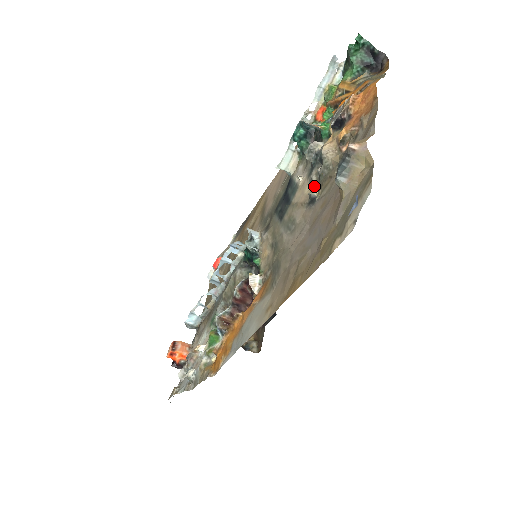
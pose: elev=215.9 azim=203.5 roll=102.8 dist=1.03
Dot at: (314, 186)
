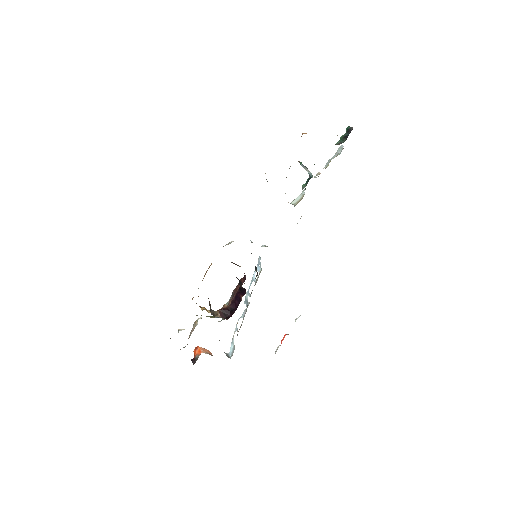
Dot at: occluded
